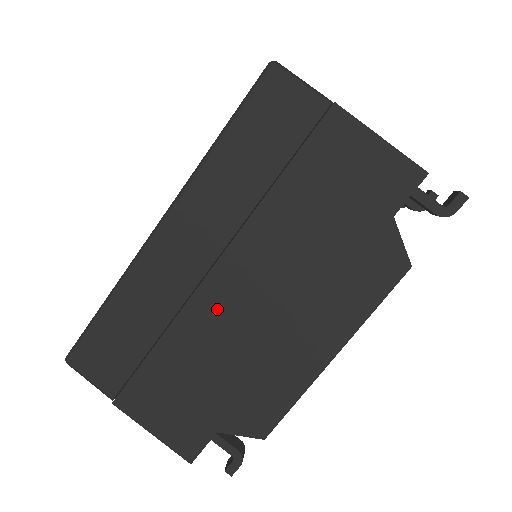
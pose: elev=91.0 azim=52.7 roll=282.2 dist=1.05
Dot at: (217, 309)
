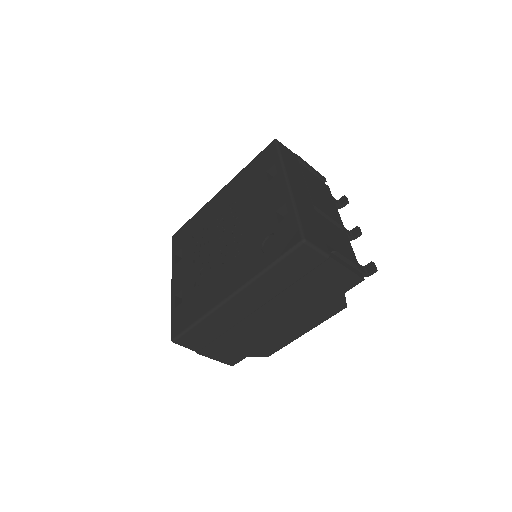
Dot at: (255, 323)
